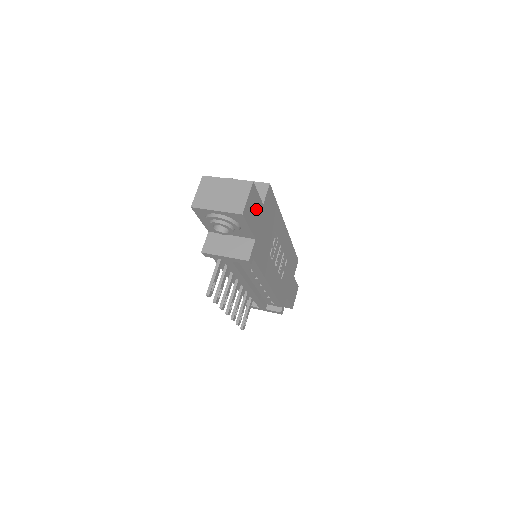
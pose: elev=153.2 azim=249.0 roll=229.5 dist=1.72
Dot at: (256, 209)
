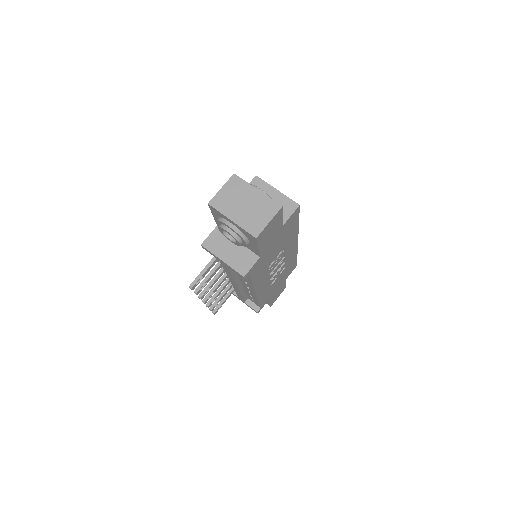
Dot at: (273, 230)
